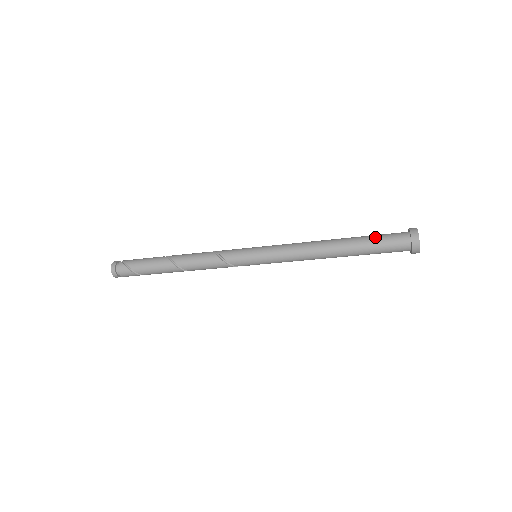
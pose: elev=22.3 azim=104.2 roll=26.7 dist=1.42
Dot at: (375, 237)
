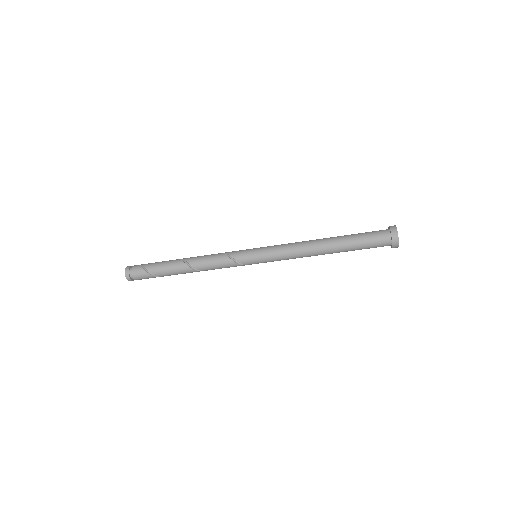
Dot at: (359, 233)
